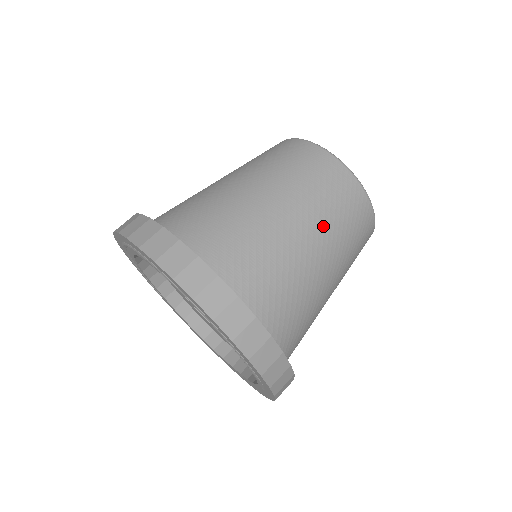
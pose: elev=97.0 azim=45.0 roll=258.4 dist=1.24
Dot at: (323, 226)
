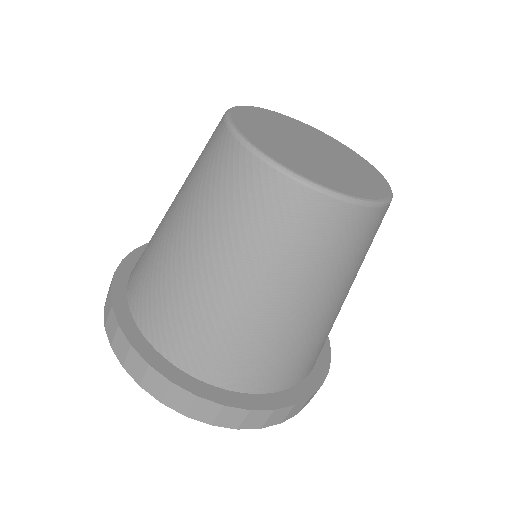
Dot at: (280, 274)
